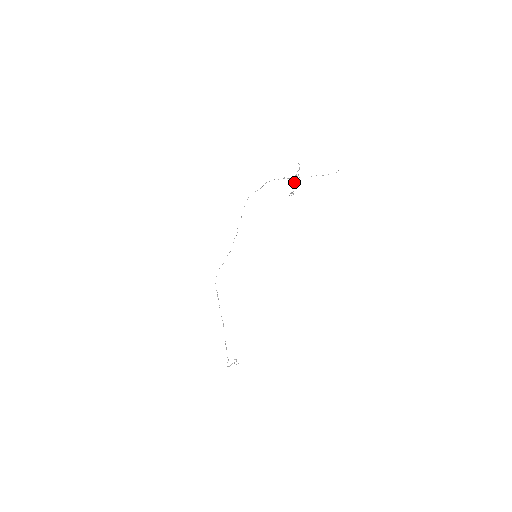
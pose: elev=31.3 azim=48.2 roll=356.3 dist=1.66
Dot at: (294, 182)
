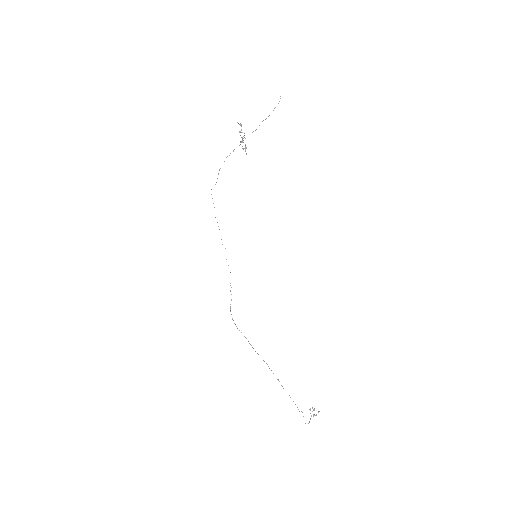
Dot at: (242, 140)
